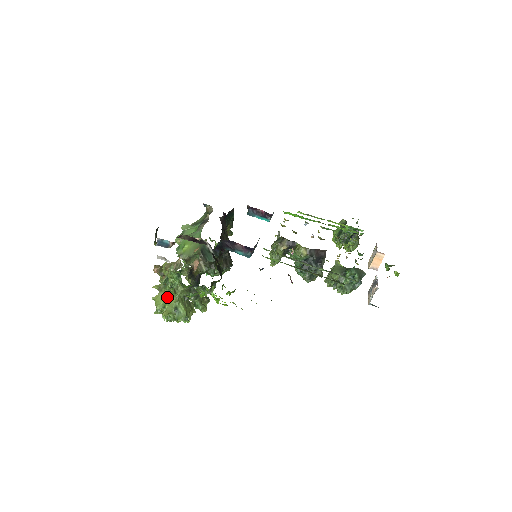
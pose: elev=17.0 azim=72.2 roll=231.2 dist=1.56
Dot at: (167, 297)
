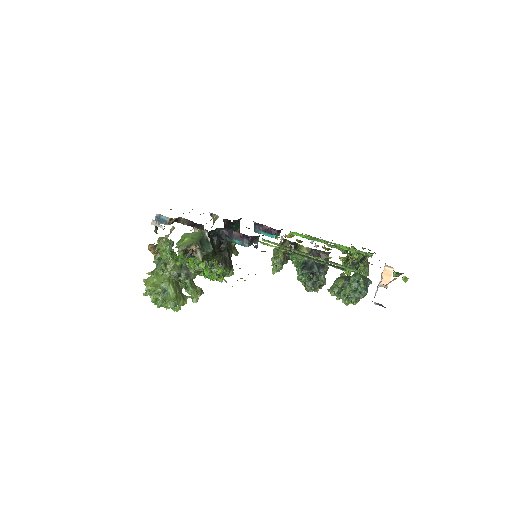
Dot at: occluded
